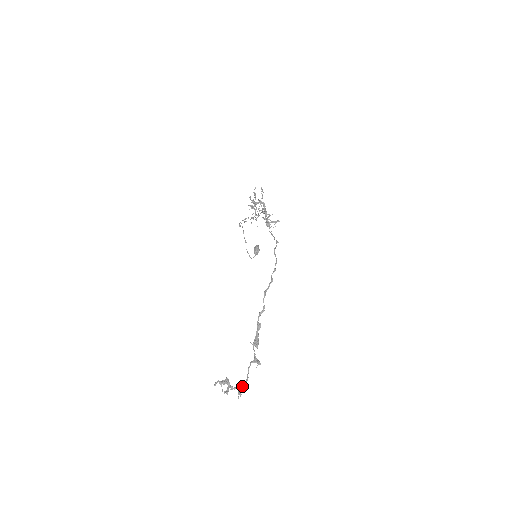
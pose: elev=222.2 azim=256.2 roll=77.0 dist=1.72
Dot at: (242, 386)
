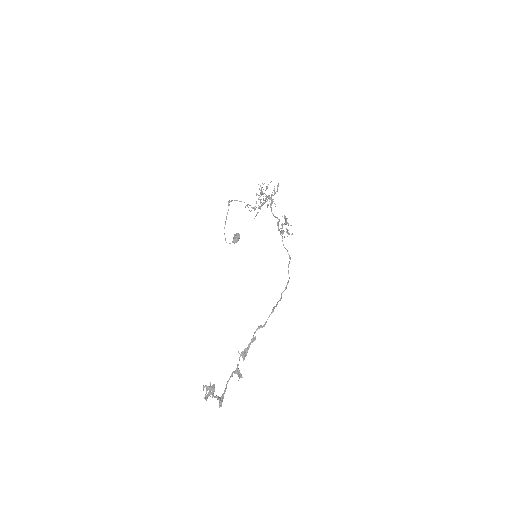
Dot at: (222, 396)
